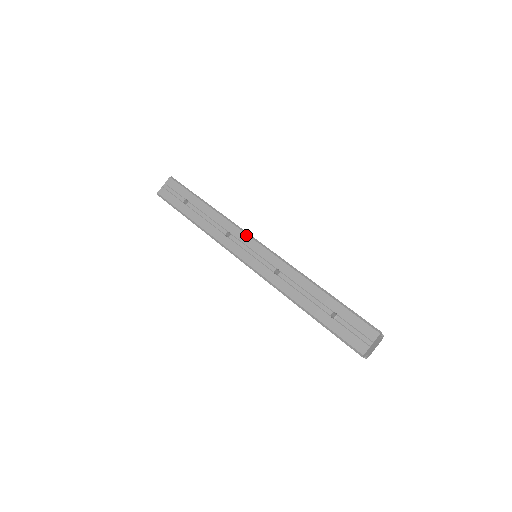
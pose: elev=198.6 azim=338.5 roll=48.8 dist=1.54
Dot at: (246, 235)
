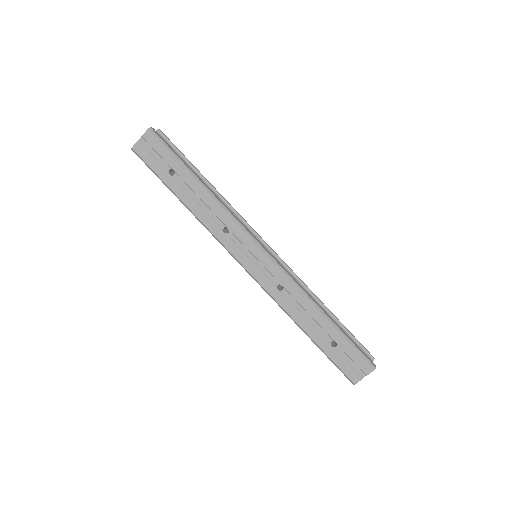
Dot at: (249, 237)
